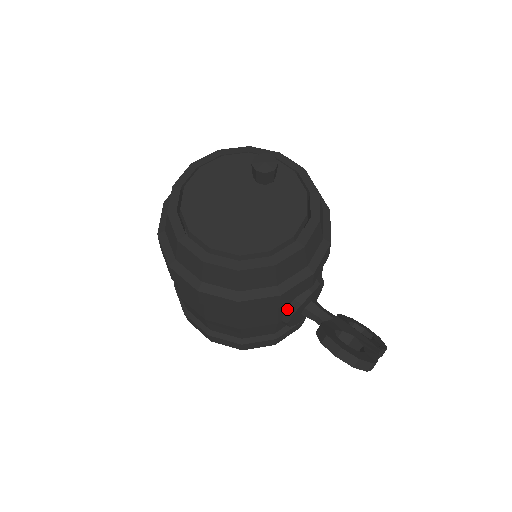
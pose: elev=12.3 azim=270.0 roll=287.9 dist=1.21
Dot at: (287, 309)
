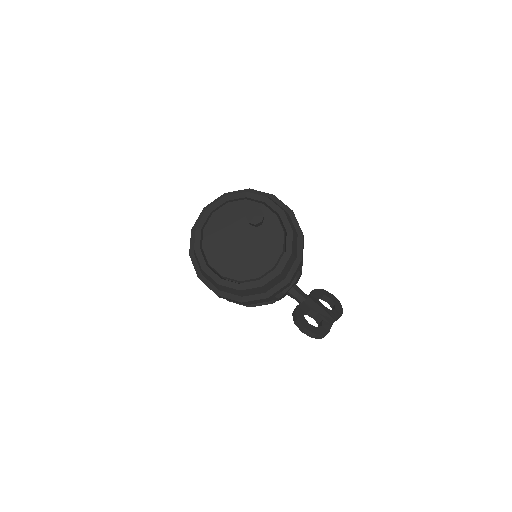
Dot at: (276, 295)
